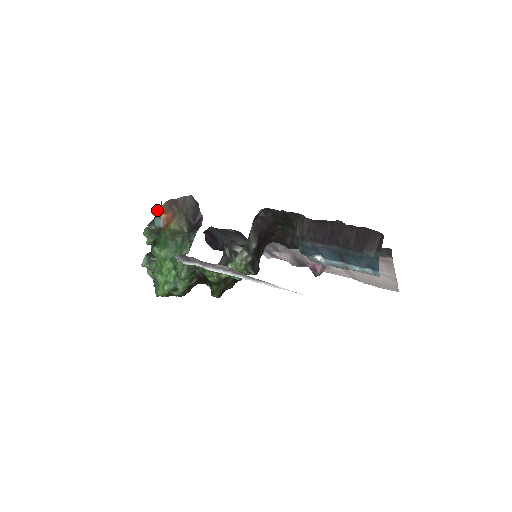
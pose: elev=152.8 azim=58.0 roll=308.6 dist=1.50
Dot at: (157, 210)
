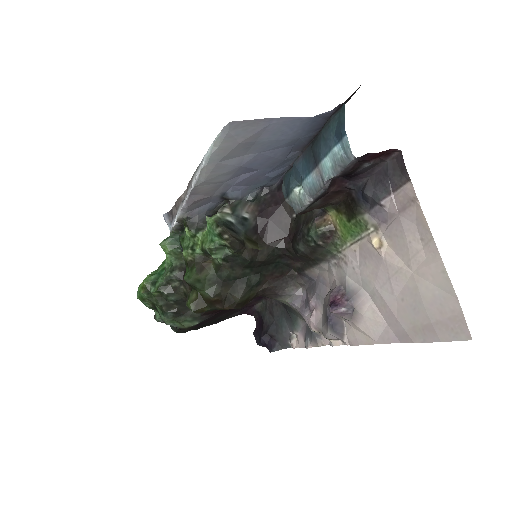
Dot at: occluded
